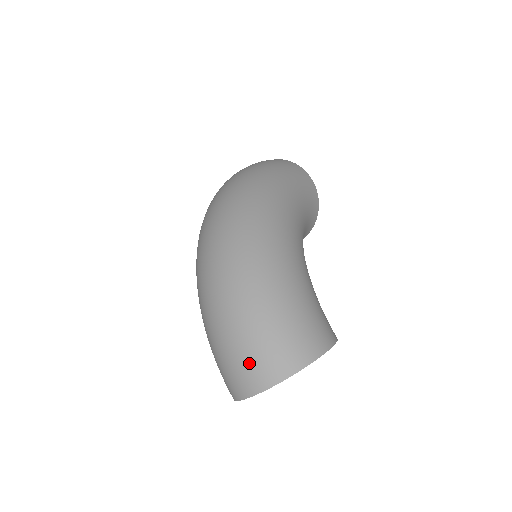
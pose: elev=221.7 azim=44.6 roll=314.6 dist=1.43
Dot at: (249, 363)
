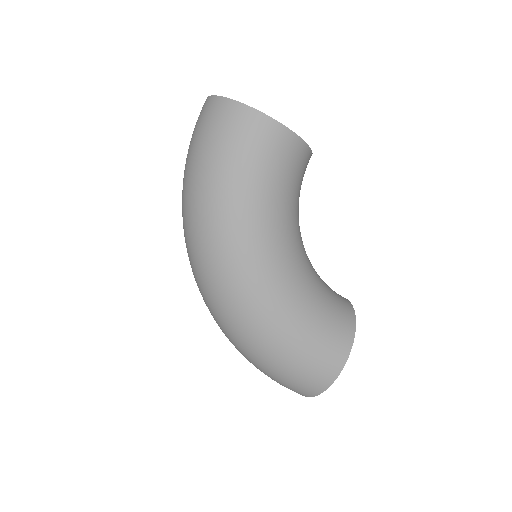
Dot at: occluded
